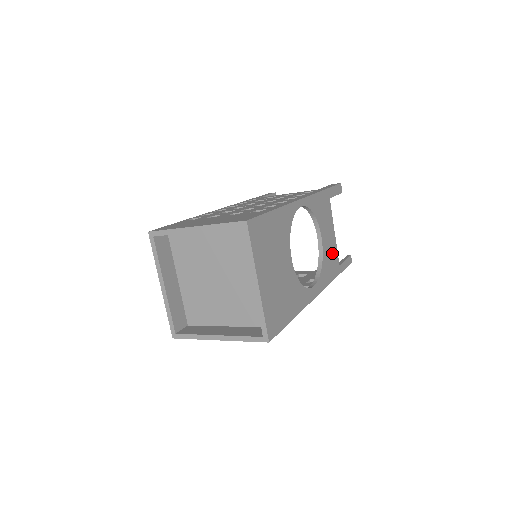
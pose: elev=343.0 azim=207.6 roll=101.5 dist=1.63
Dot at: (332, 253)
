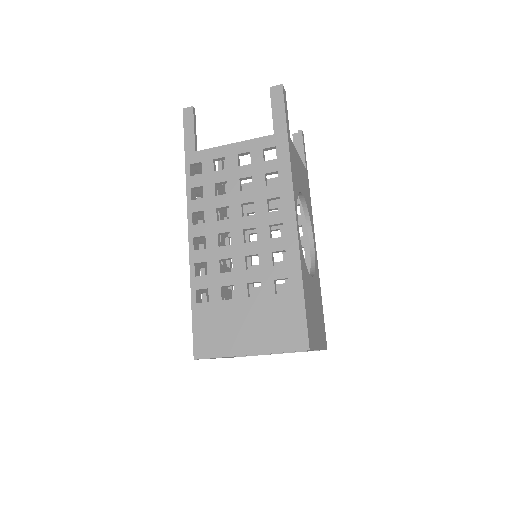
Dot at: (304, 178)
